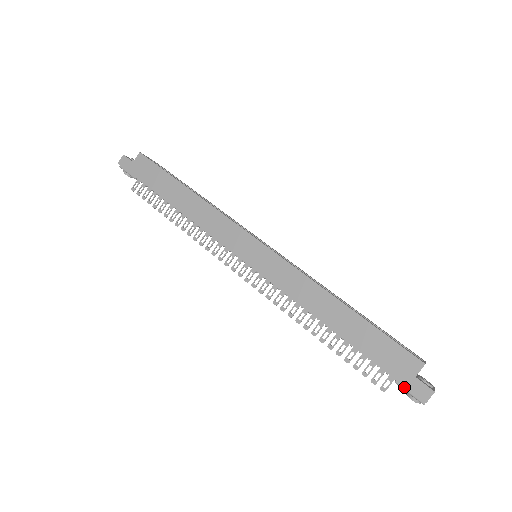
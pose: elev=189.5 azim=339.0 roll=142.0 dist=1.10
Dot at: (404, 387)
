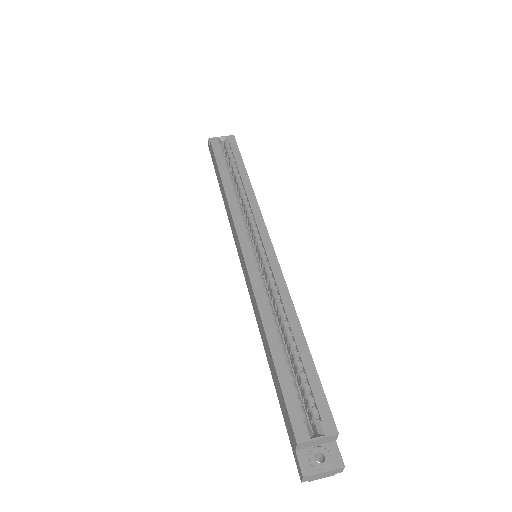
Dot at: occluded
